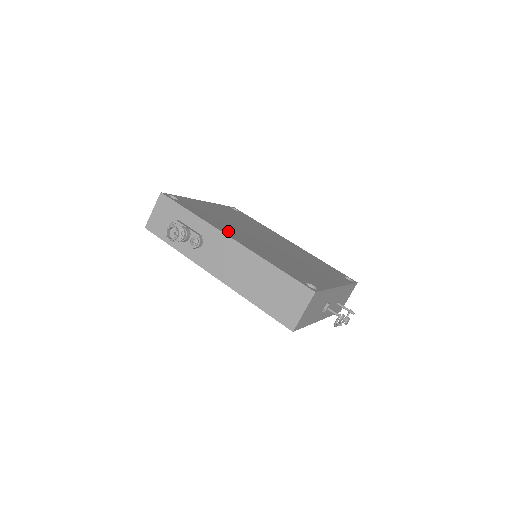
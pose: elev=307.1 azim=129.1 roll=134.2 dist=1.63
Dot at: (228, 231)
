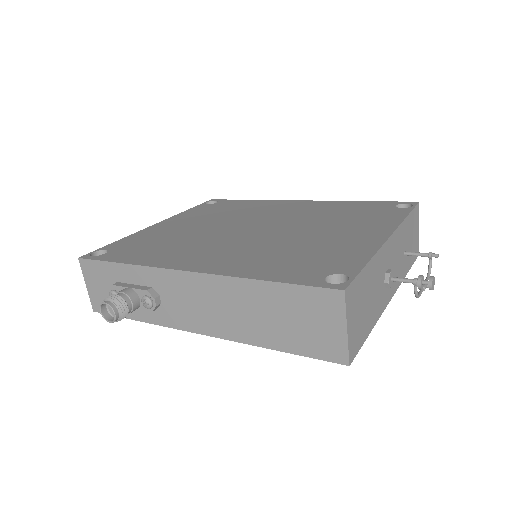
Dot at: (183, 259)
